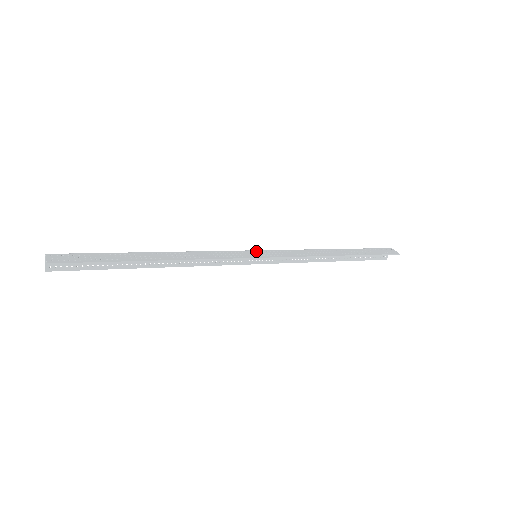
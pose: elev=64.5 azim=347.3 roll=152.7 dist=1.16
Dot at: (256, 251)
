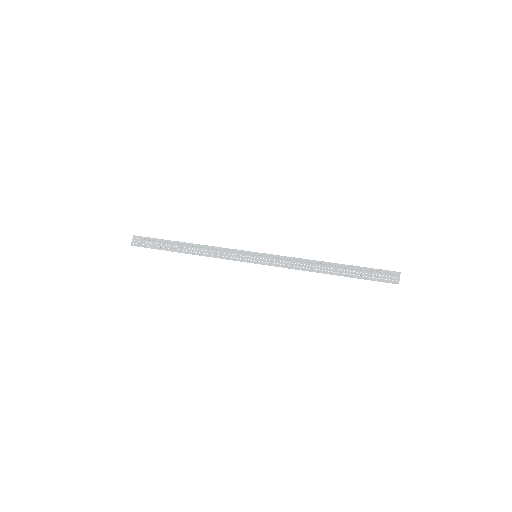
Dot at: occluded
